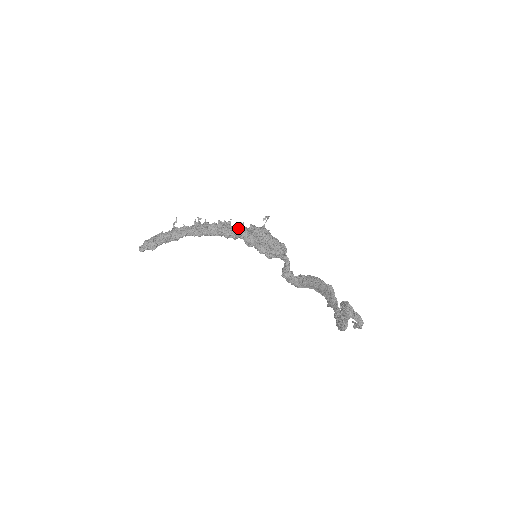
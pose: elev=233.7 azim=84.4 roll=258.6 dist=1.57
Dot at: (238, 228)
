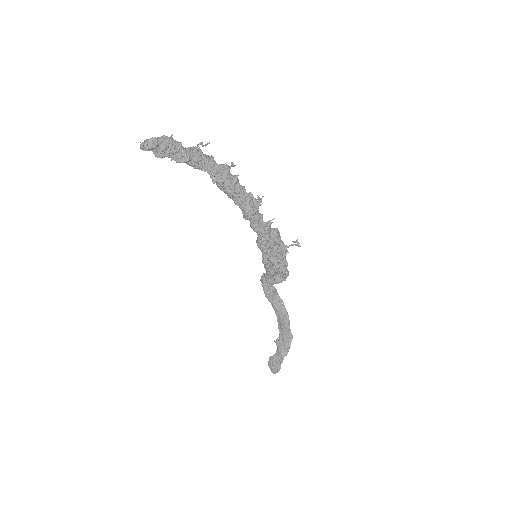
Dot at: (263, 221)
